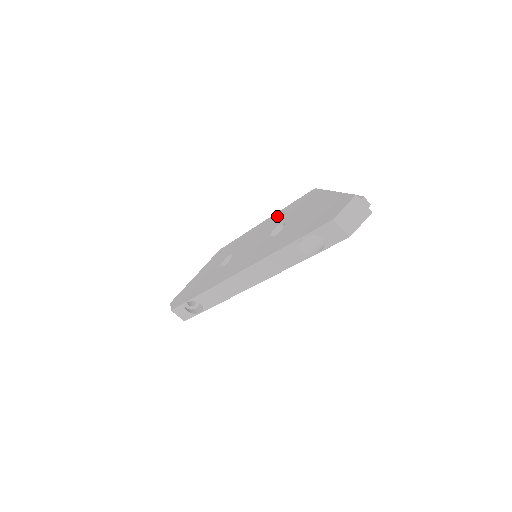
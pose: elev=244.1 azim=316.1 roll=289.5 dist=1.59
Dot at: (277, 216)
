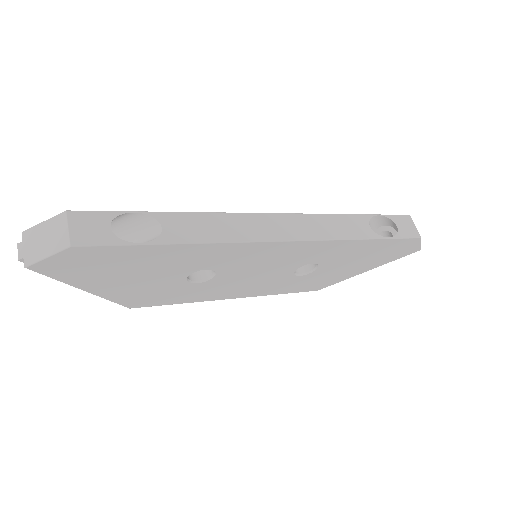
Dot at: occluded
